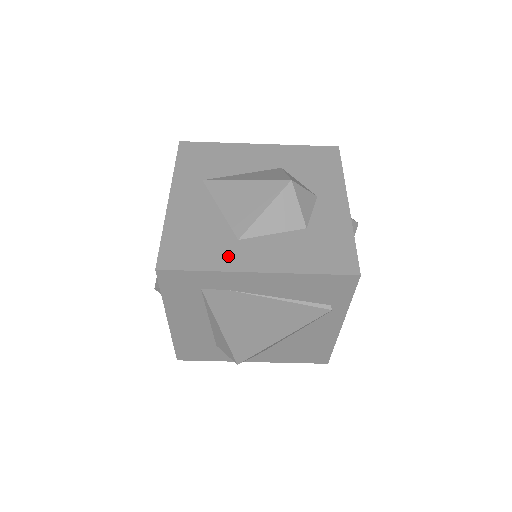
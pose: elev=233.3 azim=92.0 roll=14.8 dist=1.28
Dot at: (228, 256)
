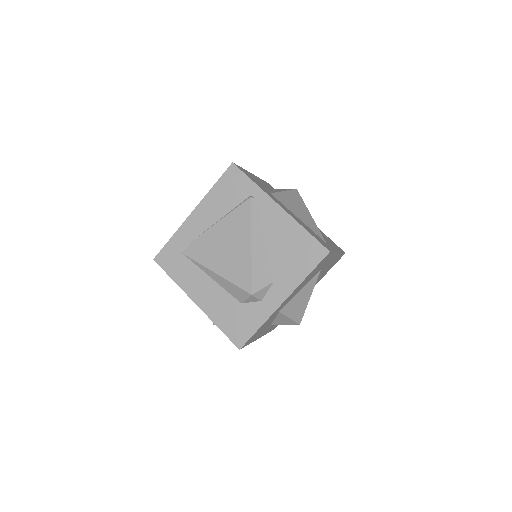
Dot at: occluded
